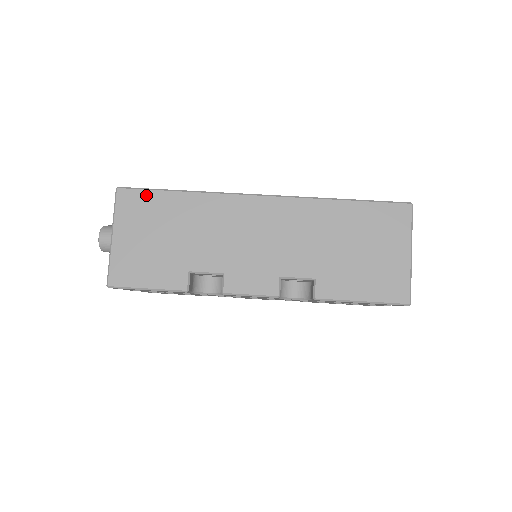
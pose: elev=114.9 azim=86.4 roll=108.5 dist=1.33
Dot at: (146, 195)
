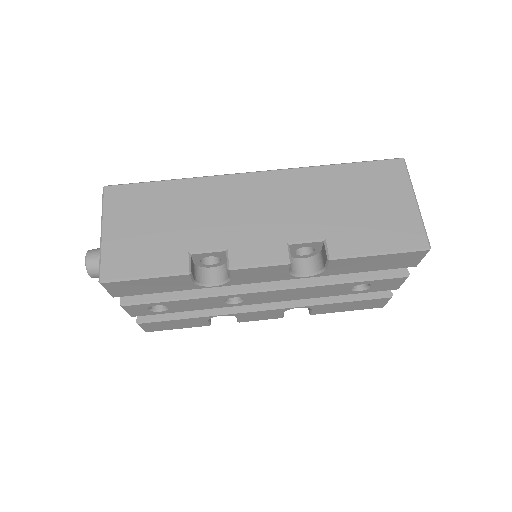
Dot at: (135, 188)
